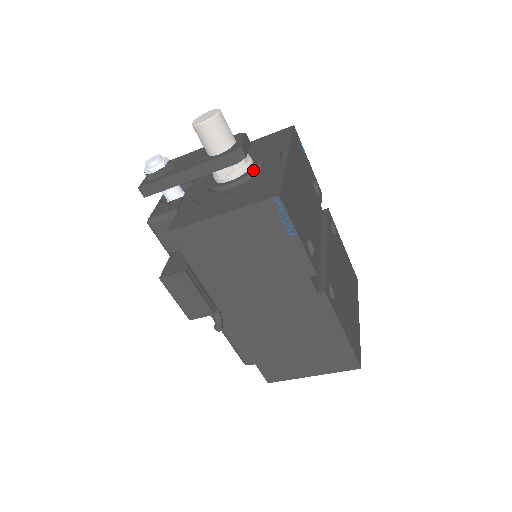
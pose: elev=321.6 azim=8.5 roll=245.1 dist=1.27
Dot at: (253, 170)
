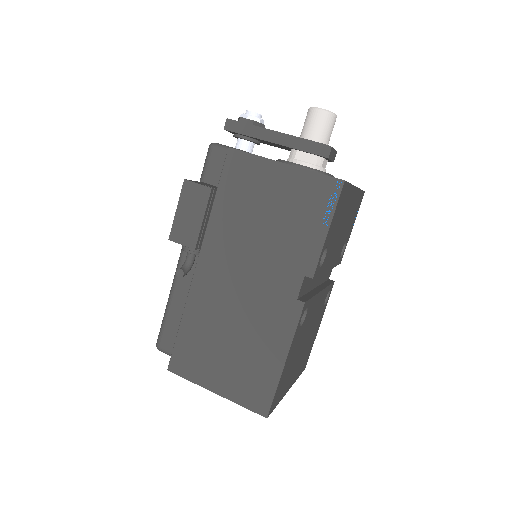
Dot at: (325, 172)
